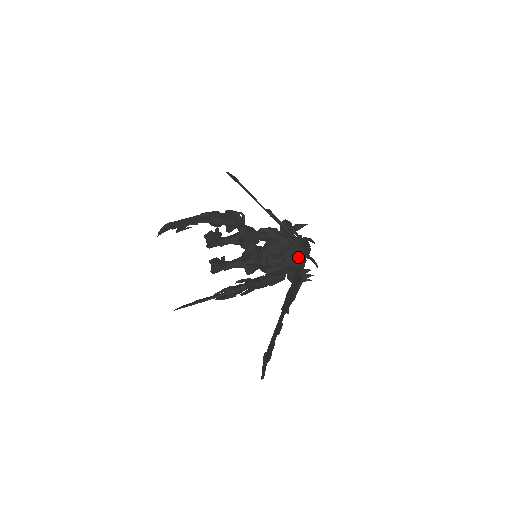
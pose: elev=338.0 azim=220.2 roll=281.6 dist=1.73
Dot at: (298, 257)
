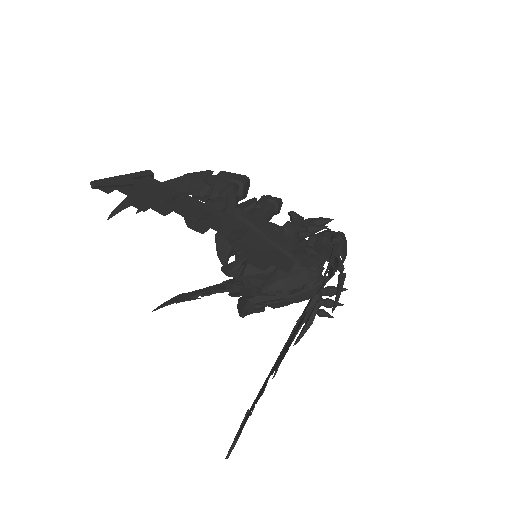
Dot at: occluded
